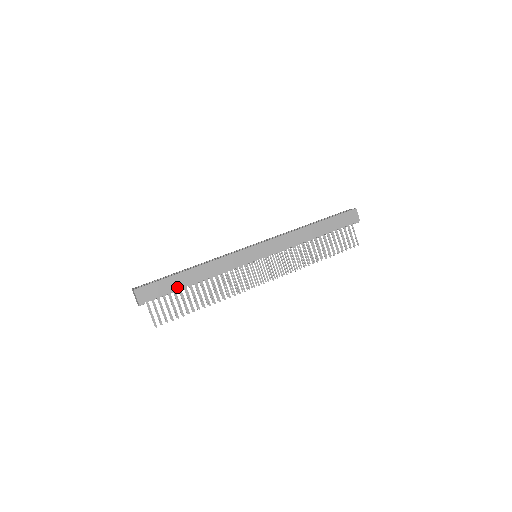
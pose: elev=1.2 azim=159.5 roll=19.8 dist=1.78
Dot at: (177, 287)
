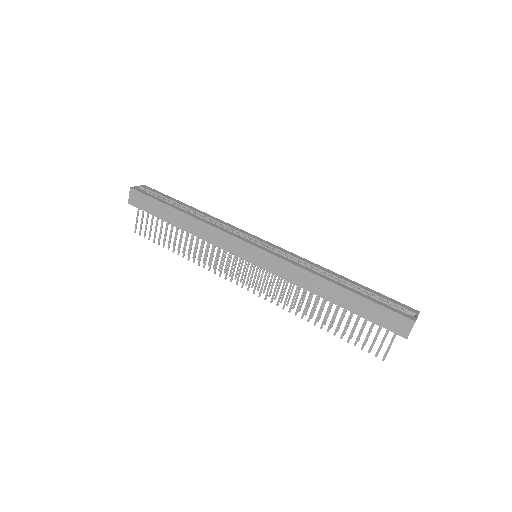
Dot at: (162, 216)
